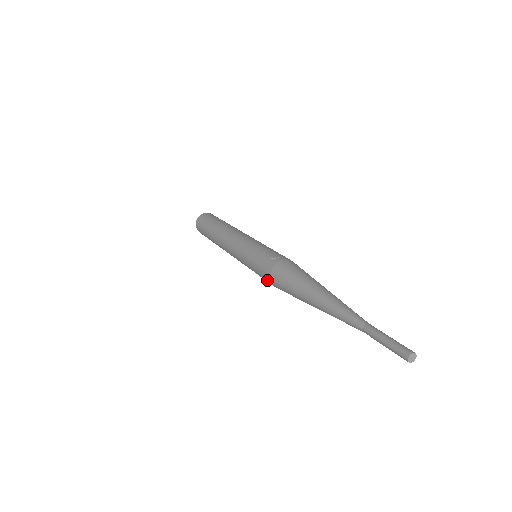
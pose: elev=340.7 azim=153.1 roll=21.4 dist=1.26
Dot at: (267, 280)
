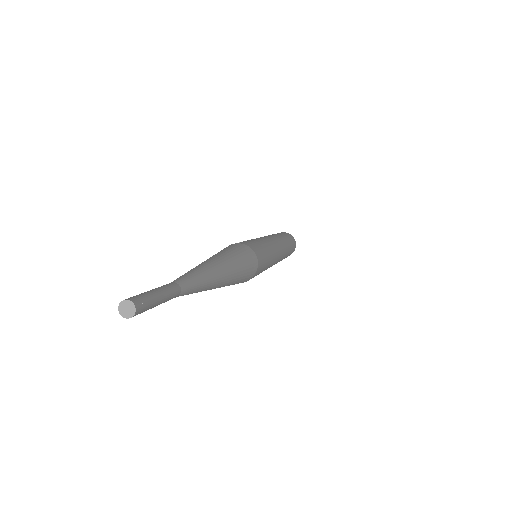
Dot at: occluded
